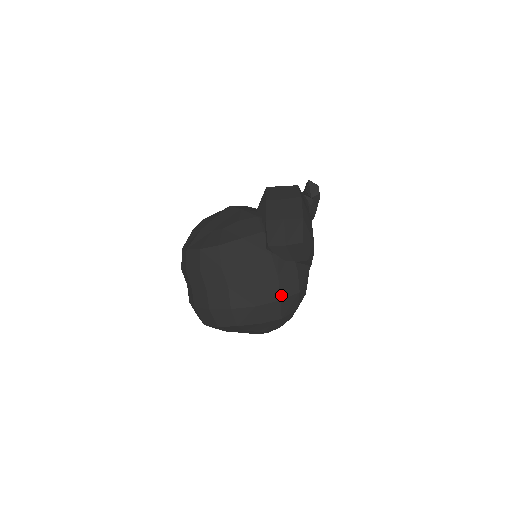
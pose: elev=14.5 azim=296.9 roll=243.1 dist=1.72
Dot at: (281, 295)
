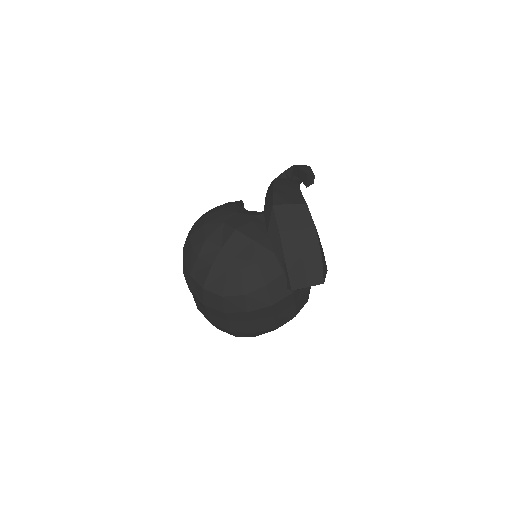
Dot at: (296, 313)
